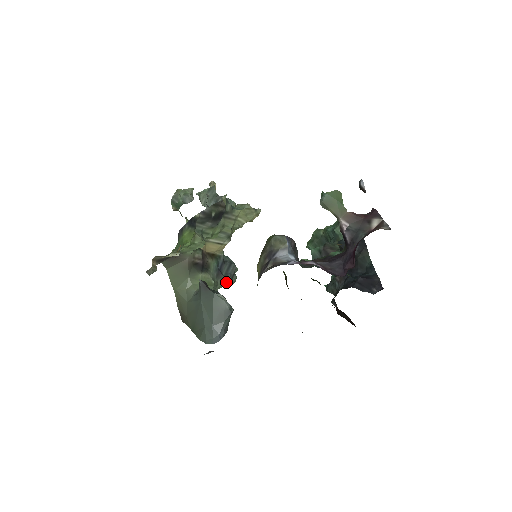
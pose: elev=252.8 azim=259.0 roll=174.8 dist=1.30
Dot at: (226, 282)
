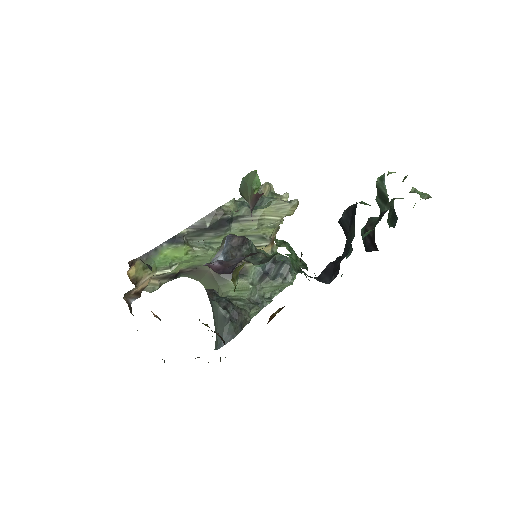
Dot at: (276, 284)
